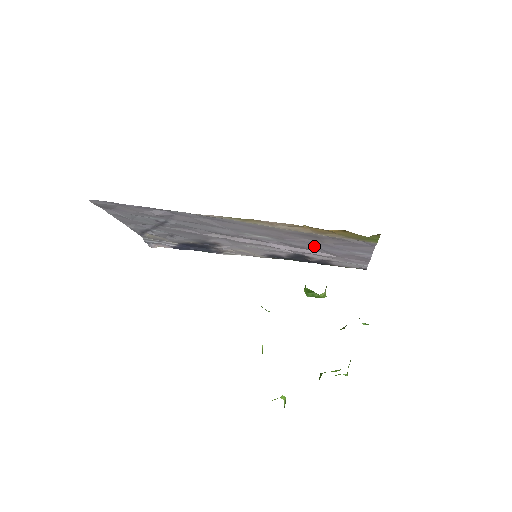
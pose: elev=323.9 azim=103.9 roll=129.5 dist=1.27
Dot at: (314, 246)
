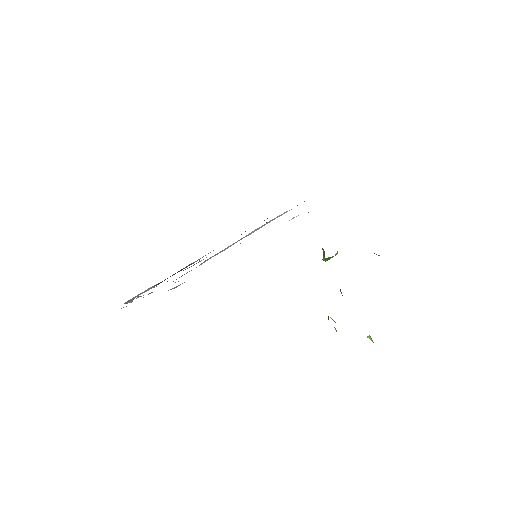
Dot at: occluded
